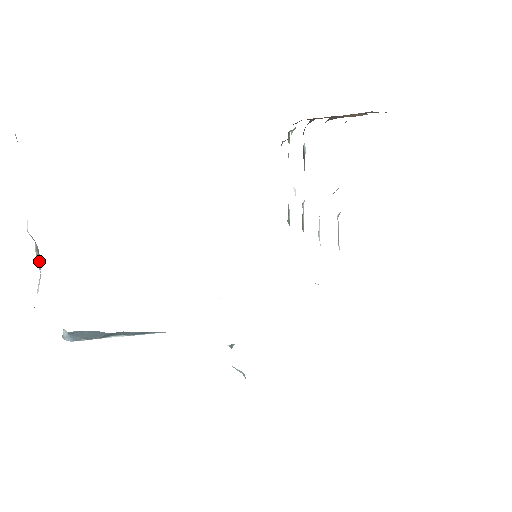
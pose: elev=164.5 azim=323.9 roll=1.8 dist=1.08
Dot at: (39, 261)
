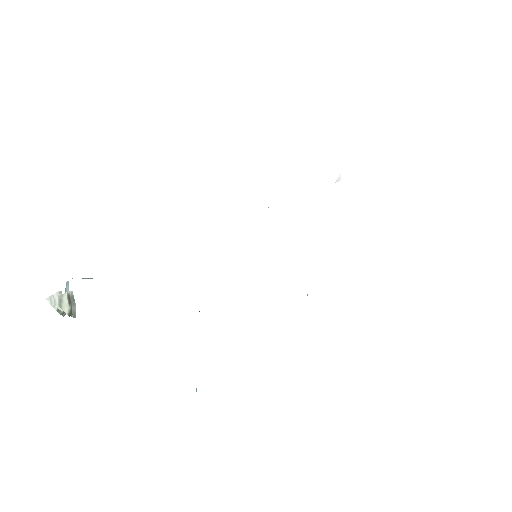
Dot at: occluded
